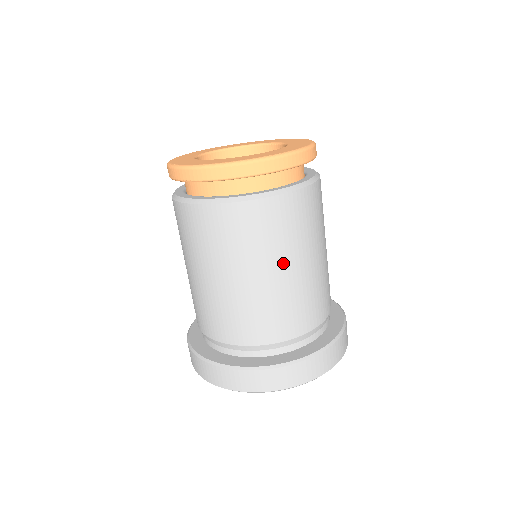
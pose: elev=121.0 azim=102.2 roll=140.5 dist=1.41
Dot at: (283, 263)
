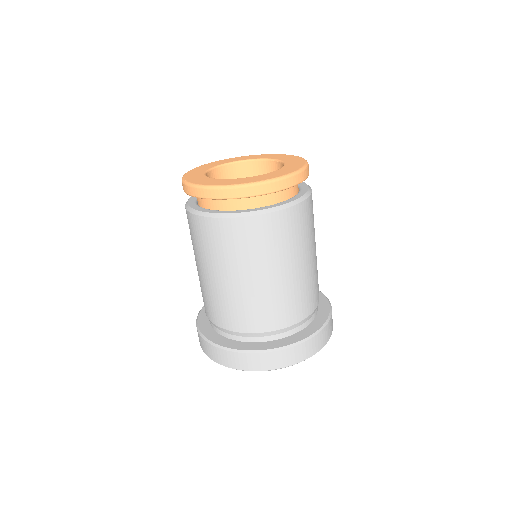
Dot at: (269, 269)
